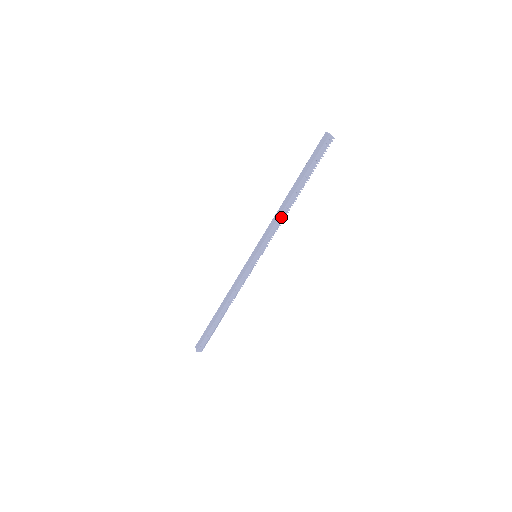
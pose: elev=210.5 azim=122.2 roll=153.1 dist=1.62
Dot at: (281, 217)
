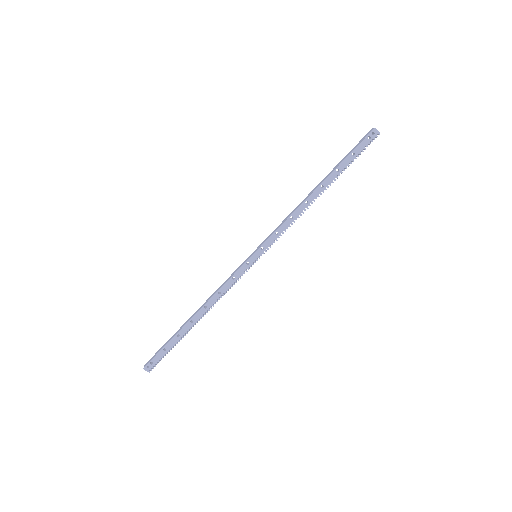
Dot at: (298, 211)
